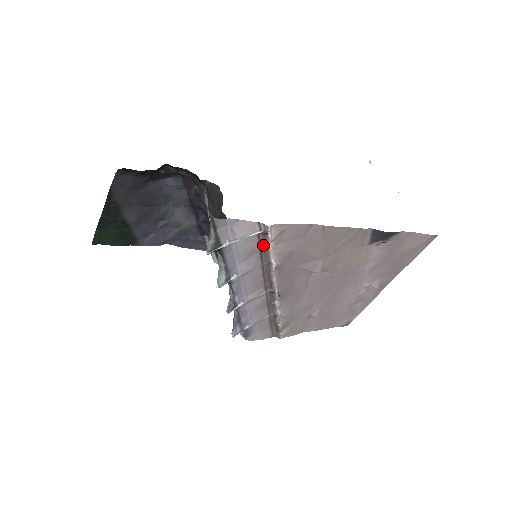
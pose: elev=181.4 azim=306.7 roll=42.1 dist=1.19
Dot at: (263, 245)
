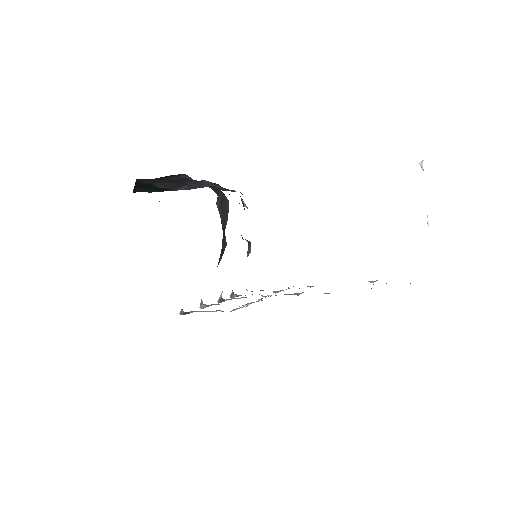
Dot at: occluded
